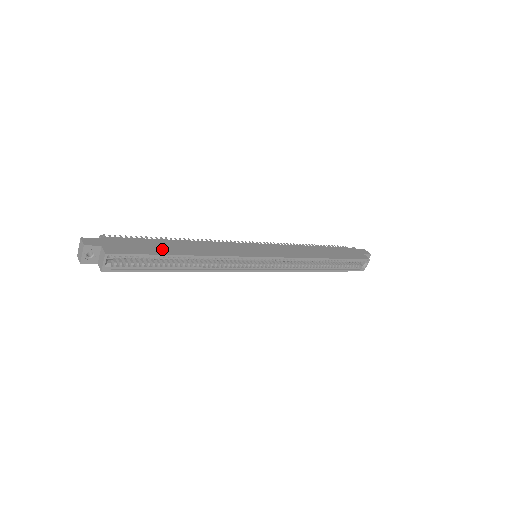
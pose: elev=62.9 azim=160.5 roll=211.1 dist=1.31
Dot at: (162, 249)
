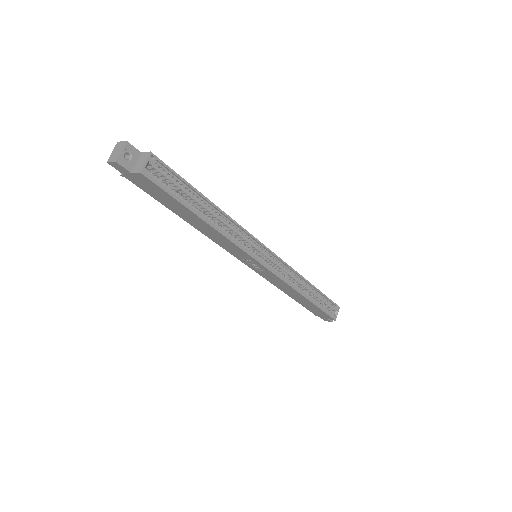
Dot at: occluded
